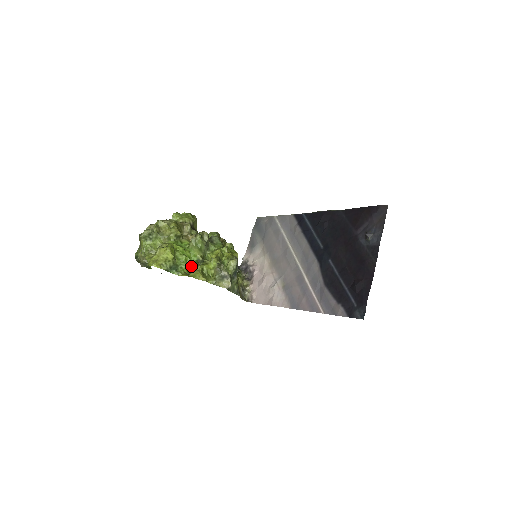
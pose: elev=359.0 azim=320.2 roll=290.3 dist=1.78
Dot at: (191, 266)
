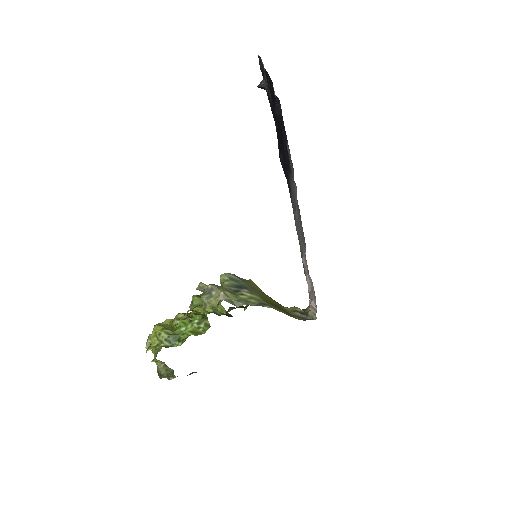
Dot at: (194, 325)
